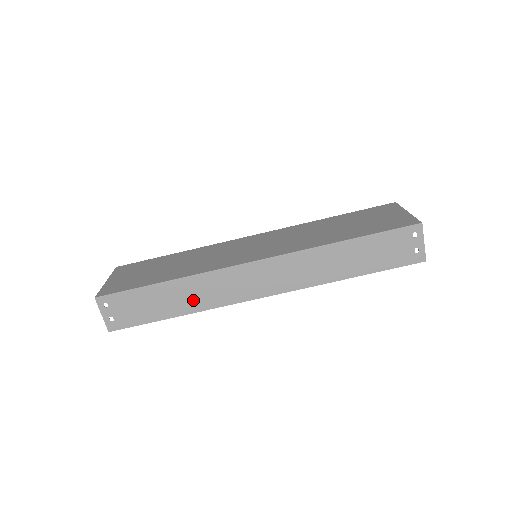
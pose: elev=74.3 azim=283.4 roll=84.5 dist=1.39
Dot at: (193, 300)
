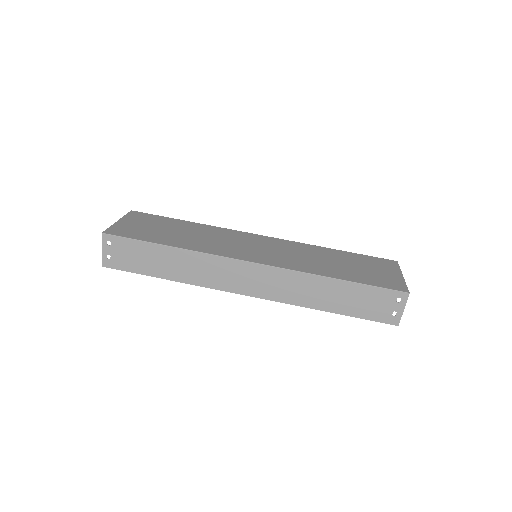
Dot at: (185, 271)
